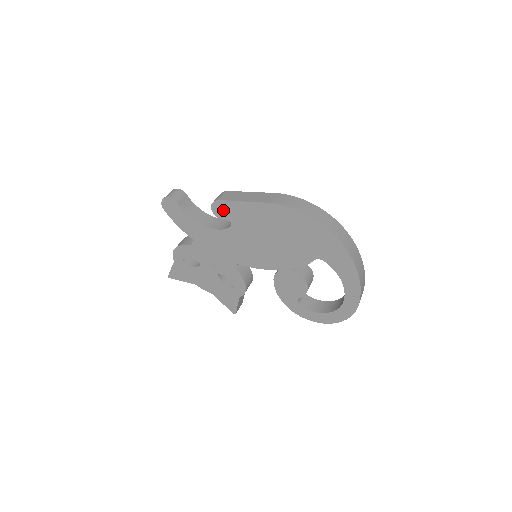
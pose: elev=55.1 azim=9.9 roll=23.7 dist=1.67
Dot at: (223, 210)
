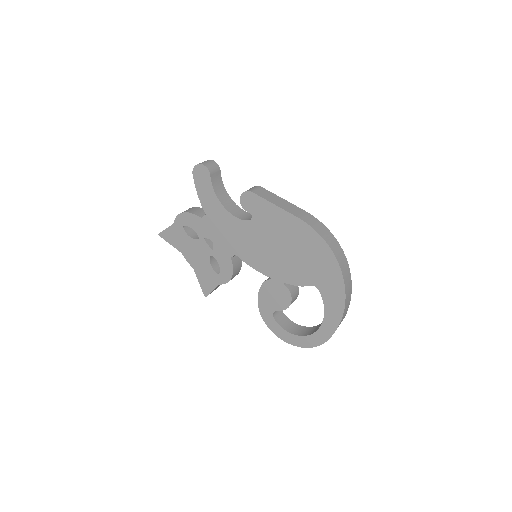
Dot at: (251, 203)
